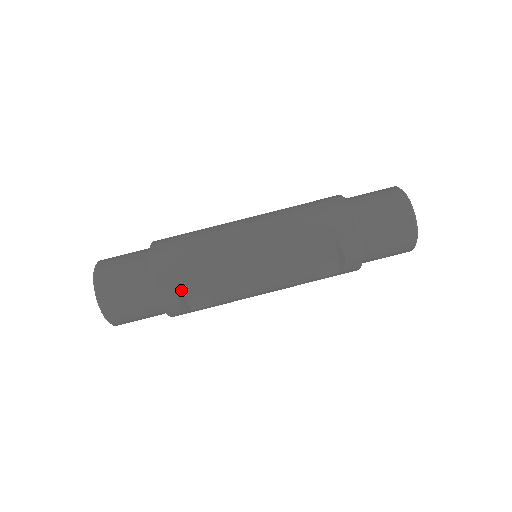
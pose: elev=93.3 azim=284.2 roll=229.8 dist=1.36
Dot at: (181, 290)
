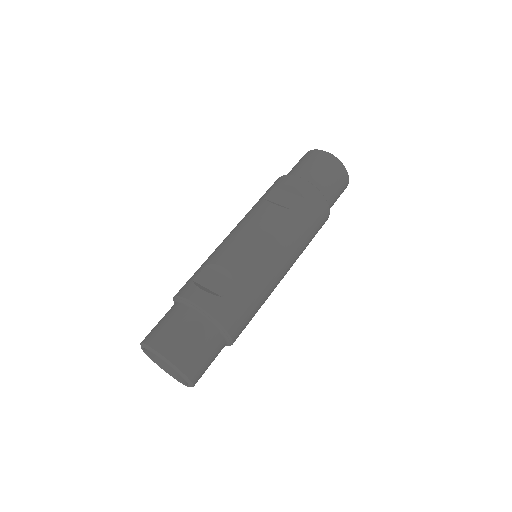
Dot at: (200, 286)
